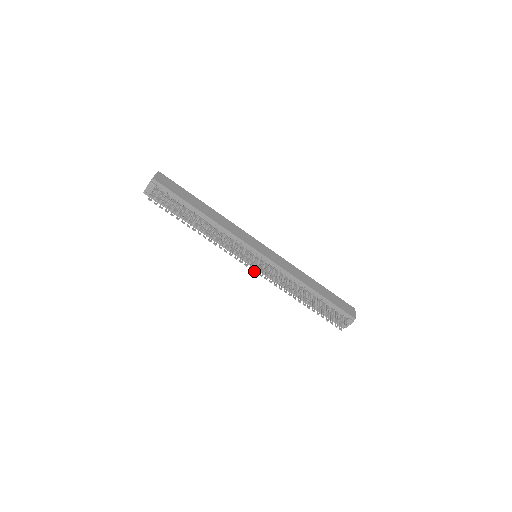
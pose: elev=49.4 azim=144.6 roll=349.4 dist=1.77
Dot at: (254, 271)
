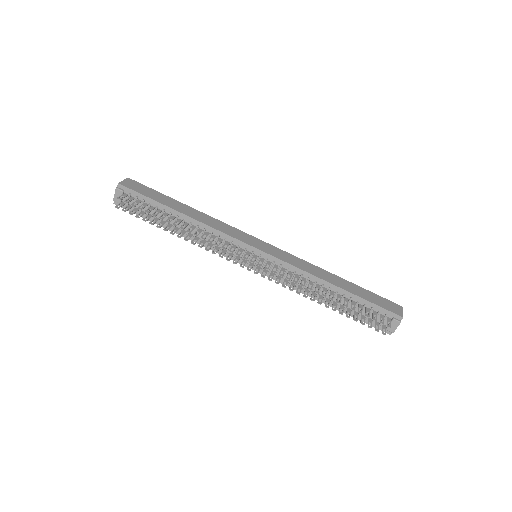
Dot at: occluded
